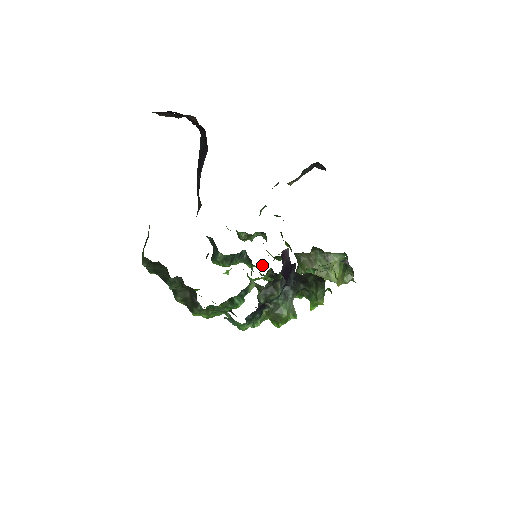
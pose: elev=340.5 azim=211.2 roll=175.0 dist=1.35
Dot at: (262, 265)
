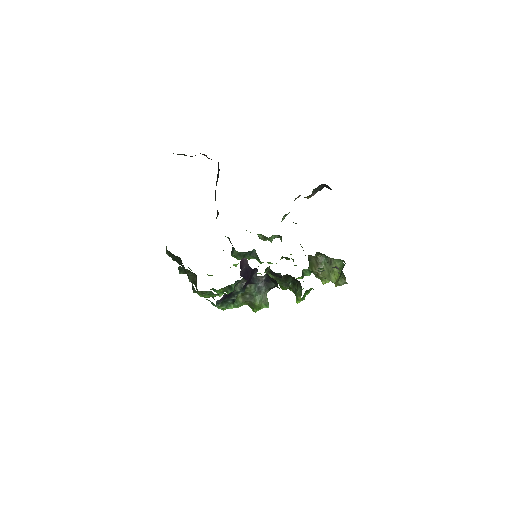
Dot at: occluded
